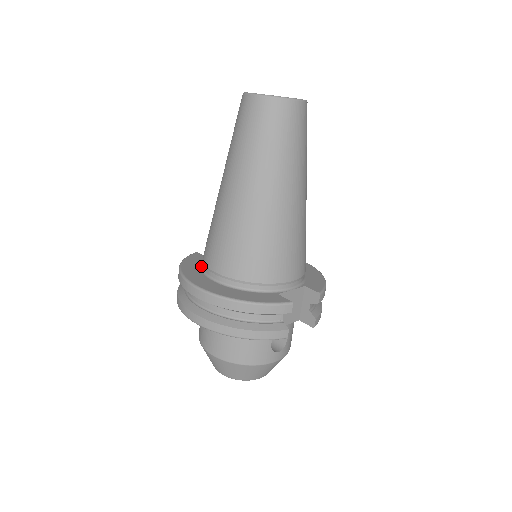
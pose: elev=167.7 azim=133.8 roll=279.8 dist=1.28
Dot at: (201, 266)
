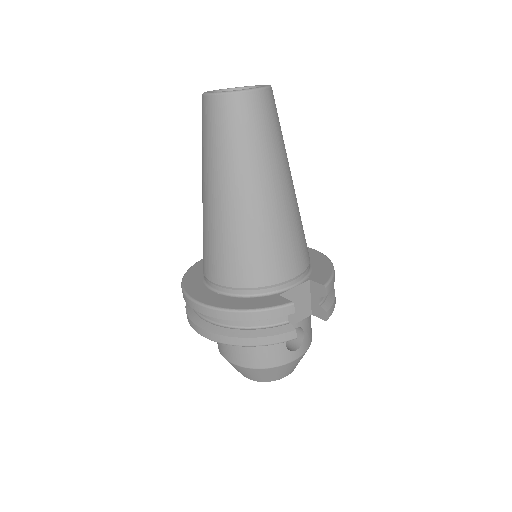
Dot at: (203, 276)
